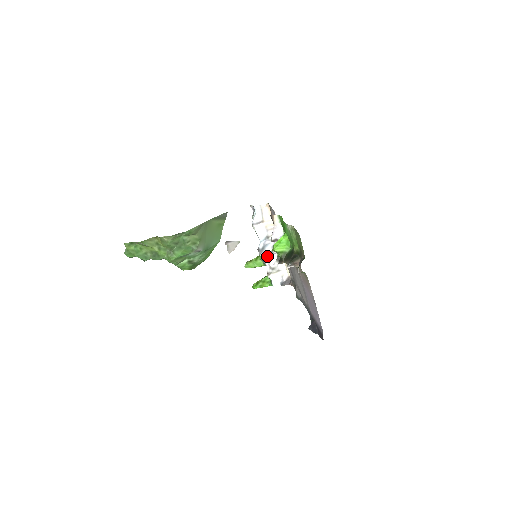
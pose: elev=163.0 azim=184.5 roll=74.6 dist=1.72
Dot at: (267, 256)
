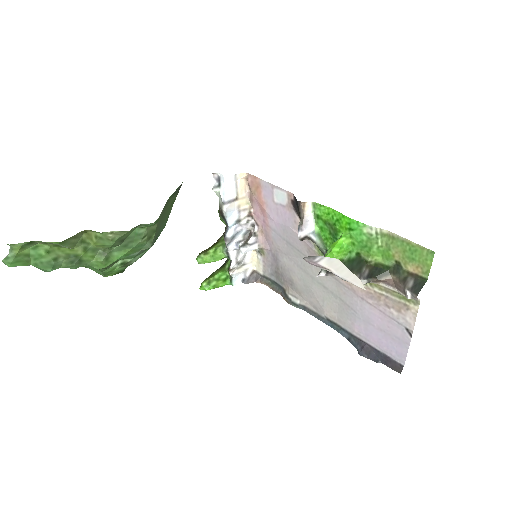
Dot at: (237, 247)
